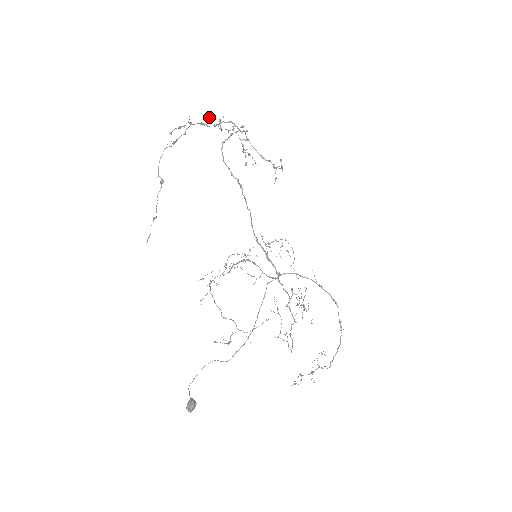
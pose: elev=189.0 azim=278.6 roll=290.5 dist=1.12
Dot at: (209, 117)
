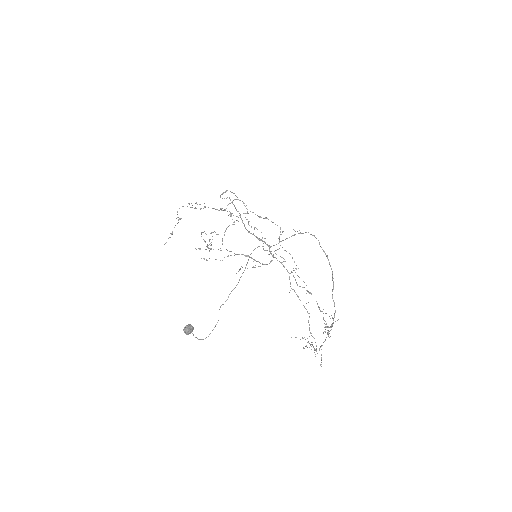
Dot at: (221, 209)
